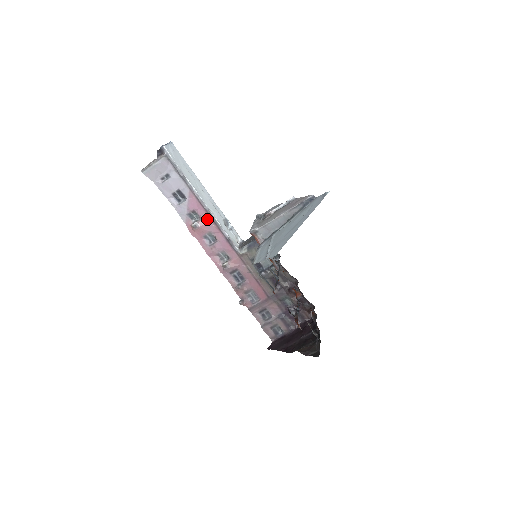
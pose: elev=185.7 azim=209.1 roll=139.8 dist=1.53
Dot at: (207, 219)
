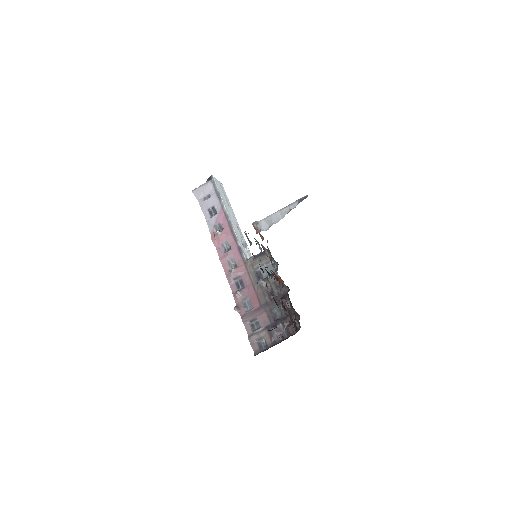
Dot at: (228, 230)
